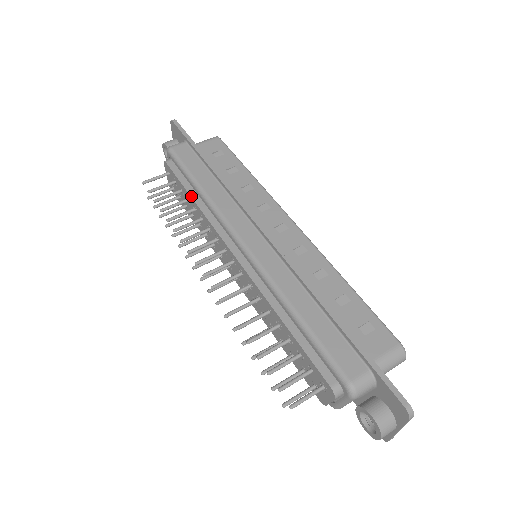
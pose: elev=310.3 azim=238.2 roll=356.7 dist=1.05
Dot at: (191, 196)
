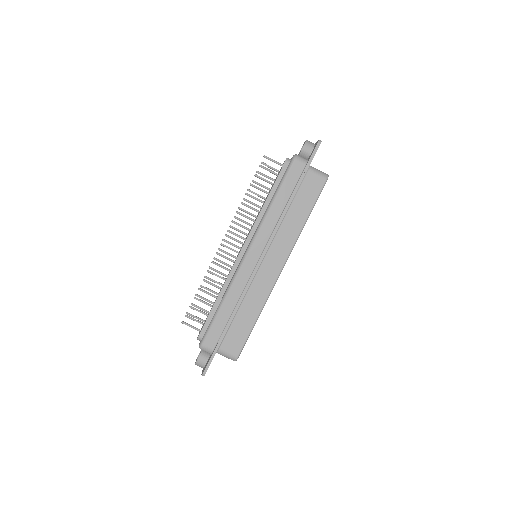
Dot at: (267, 198)
